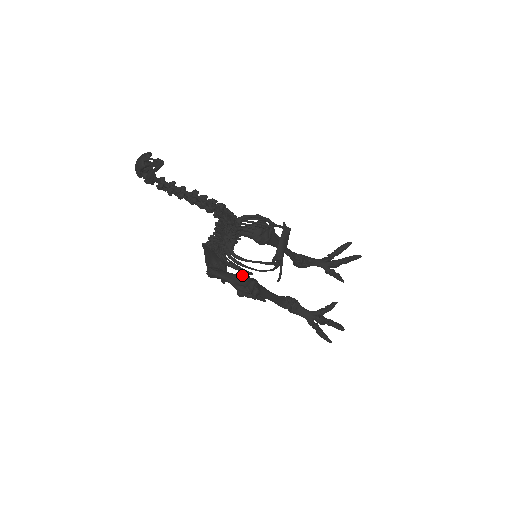
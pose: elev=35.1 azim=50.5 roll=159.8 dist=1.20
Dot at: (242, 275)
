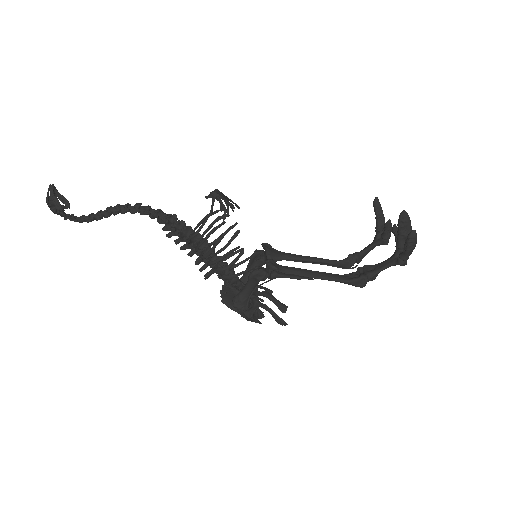
Dot at: occluded
